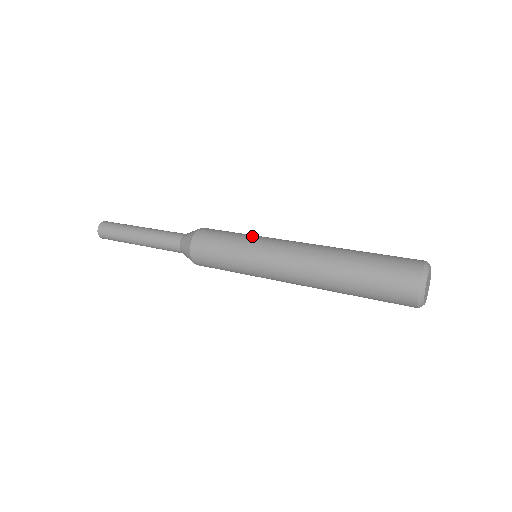
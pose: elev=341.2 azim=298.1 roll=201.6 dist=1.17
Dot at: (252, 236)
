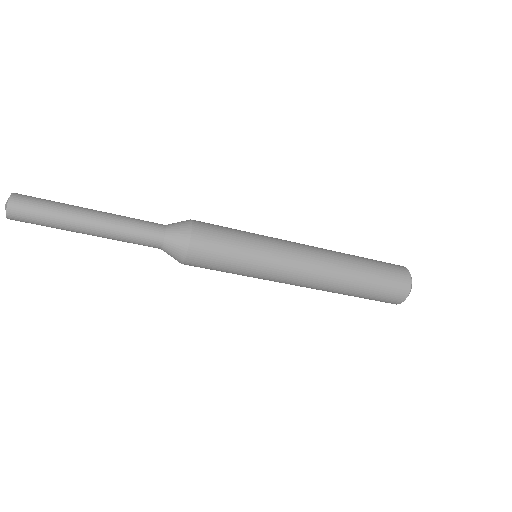
Dot at: occluded
